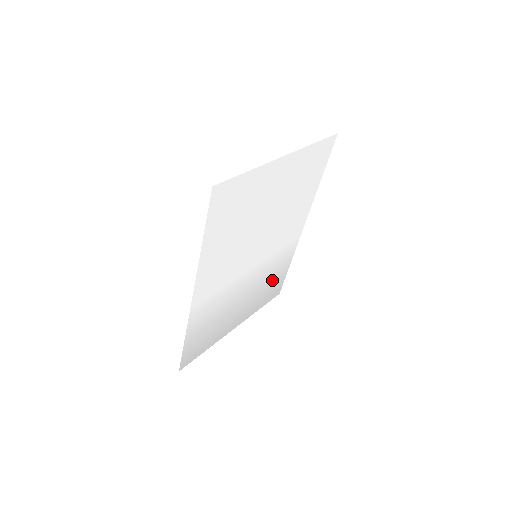
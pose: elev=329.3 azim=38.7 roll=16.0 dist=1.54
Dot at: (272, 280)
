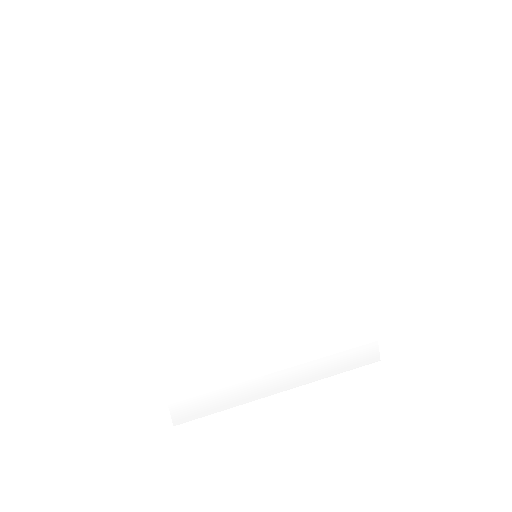
Dot at: (336, 321)
